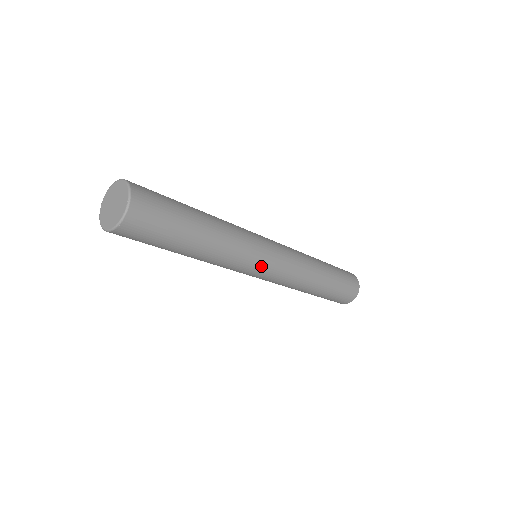
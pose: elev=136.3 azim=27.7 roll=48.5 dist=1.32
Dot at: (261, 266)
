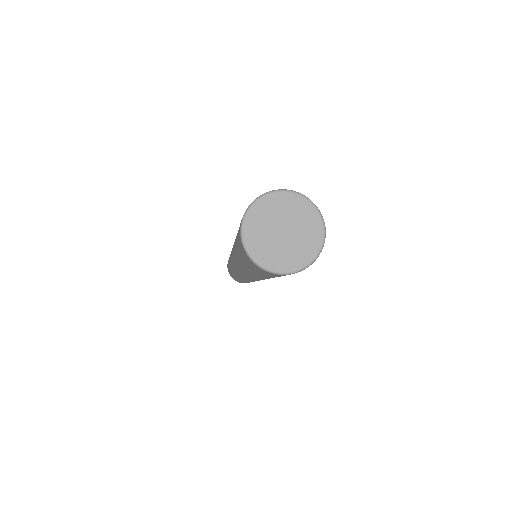
Dot at: occluded
